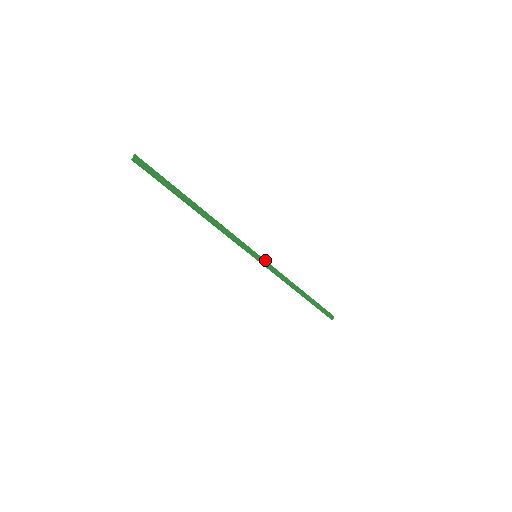
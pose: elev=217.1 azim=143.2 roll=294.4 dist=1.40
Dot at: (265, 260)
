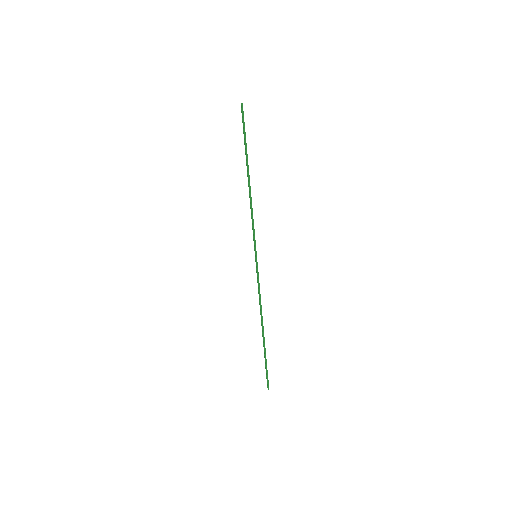
Dot at: (257, 267)
